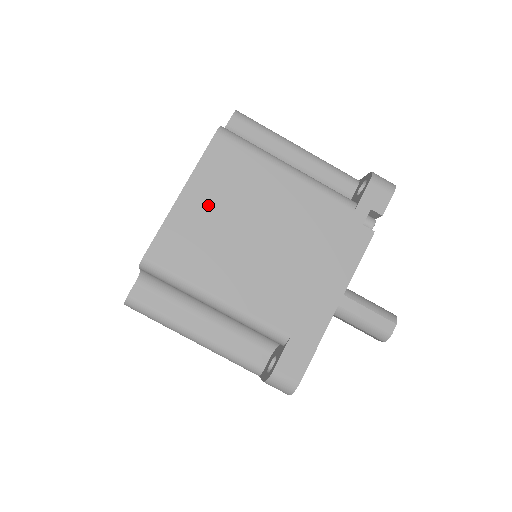
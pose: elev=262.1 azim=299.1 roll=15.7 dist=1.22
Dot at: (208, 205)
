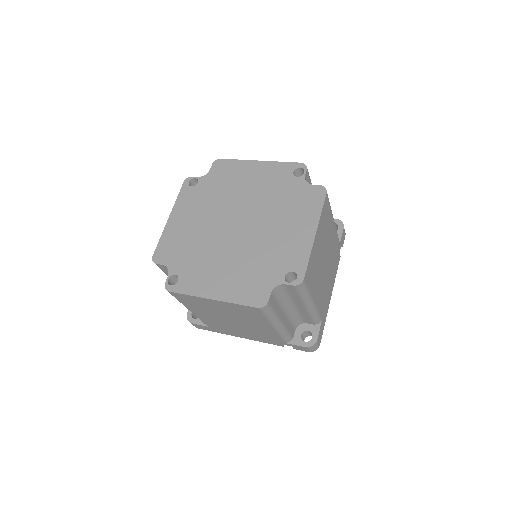
Dot at: (319, 242)
